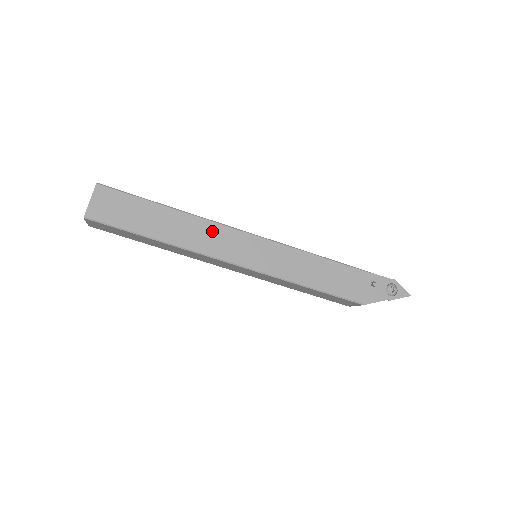
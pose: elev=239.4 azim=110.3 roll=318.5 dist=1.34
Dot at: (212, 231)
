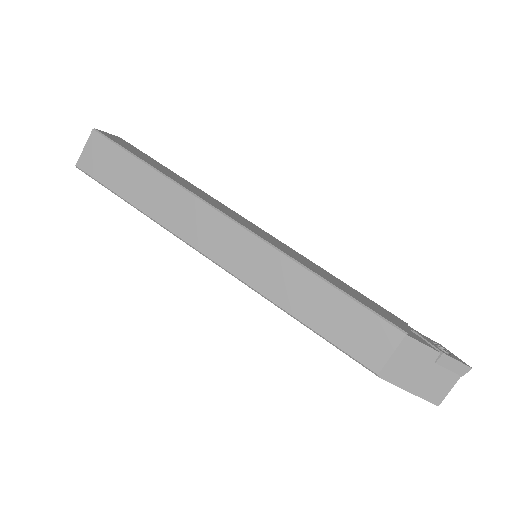
Dot at: (217, 203)
